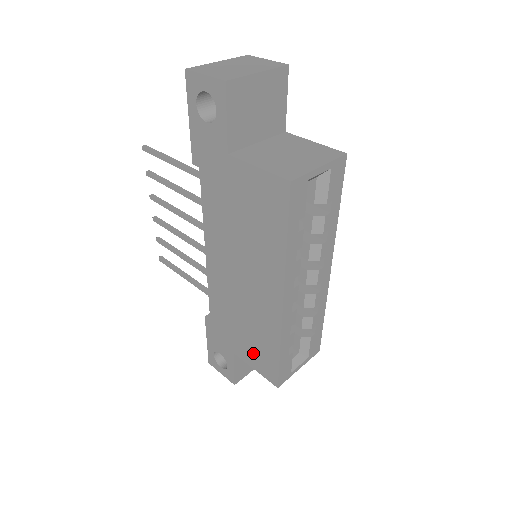
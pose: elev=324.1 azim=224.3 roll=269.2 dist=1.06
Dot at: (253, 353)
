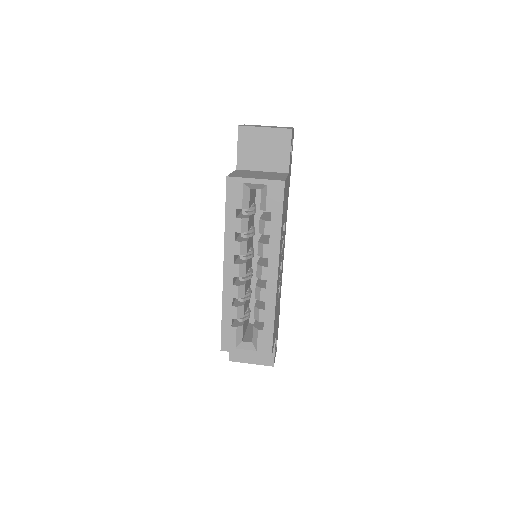
Dot at: occluded
